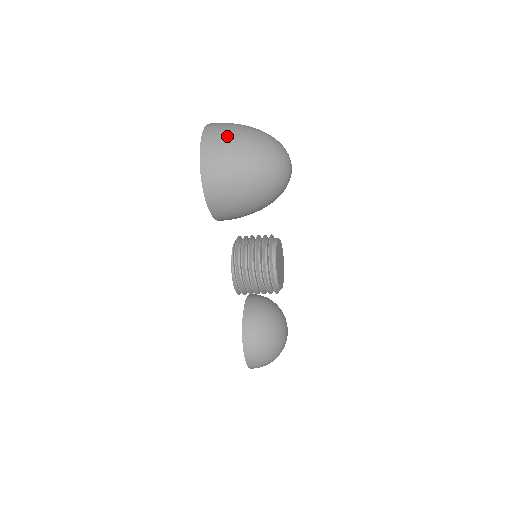
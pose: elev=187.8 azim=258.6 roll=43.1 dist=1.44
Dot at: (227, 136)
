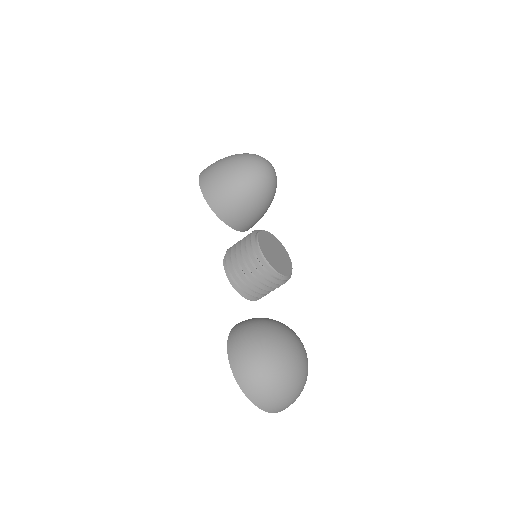
Dot at: occluded
